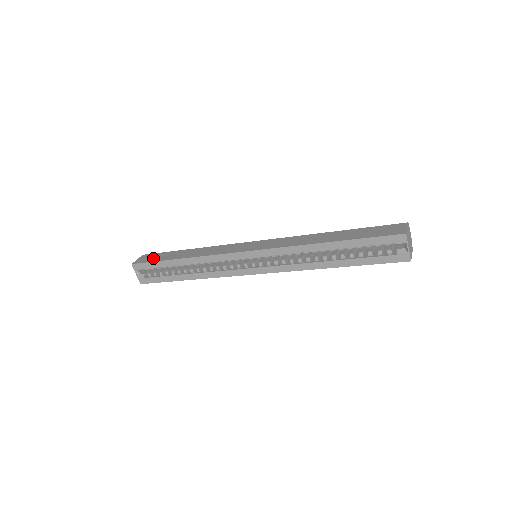
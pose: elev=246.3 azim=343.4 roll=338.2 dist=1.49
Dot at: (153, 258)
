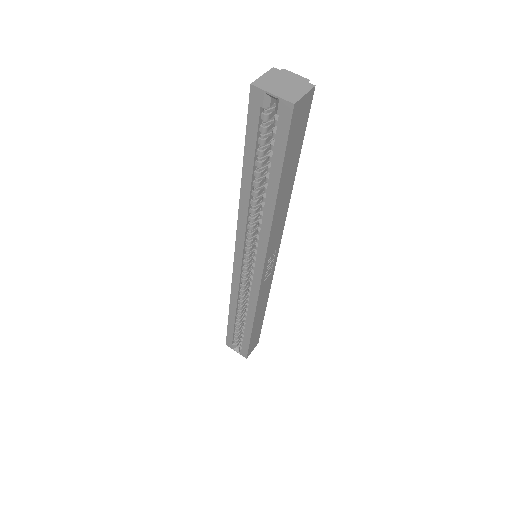
Dot at: occluded
